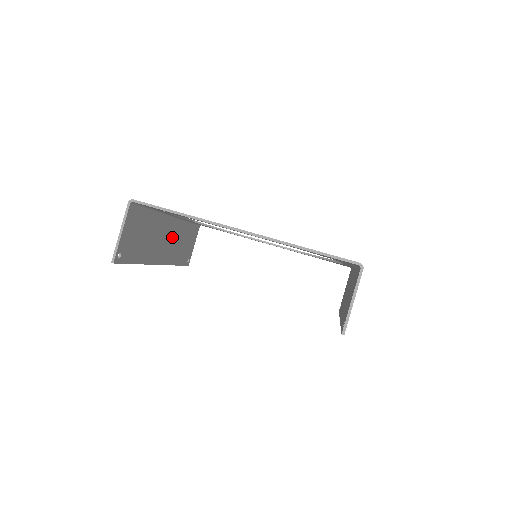
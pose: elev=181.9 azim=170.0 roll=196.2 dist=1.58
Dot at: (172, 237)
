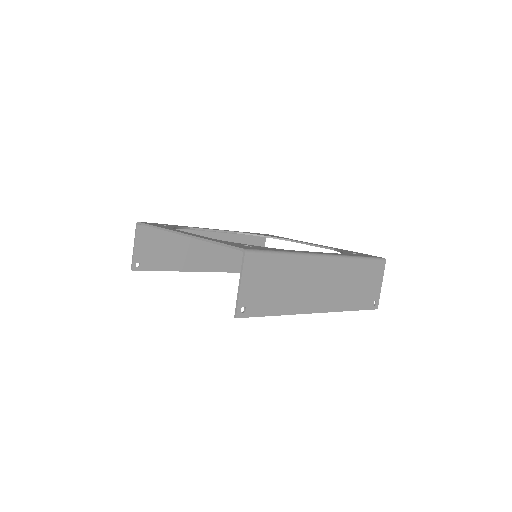
Dot at: (217, 248)
